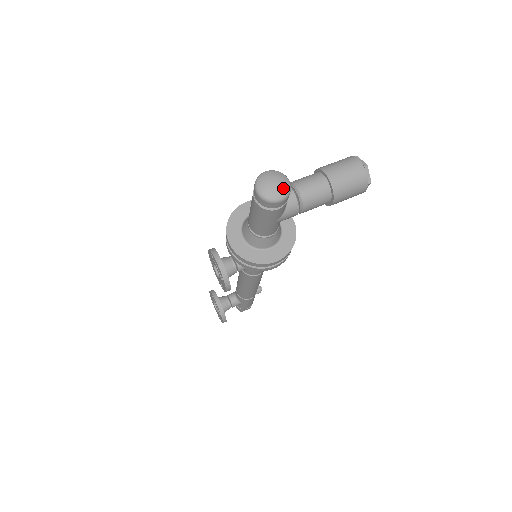
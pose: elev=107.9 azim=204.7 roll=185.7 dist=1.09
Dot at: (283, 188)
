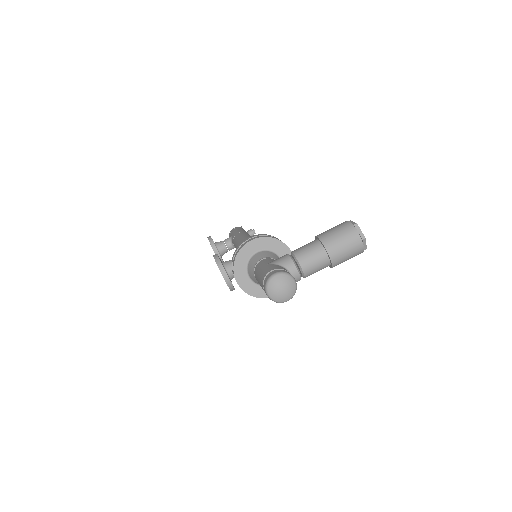
Dot at: (290, 292)
